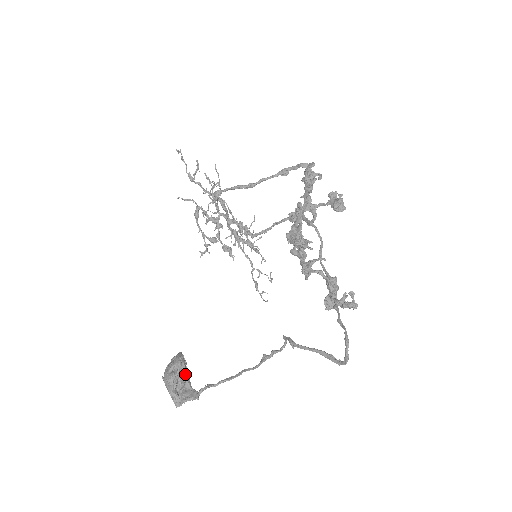
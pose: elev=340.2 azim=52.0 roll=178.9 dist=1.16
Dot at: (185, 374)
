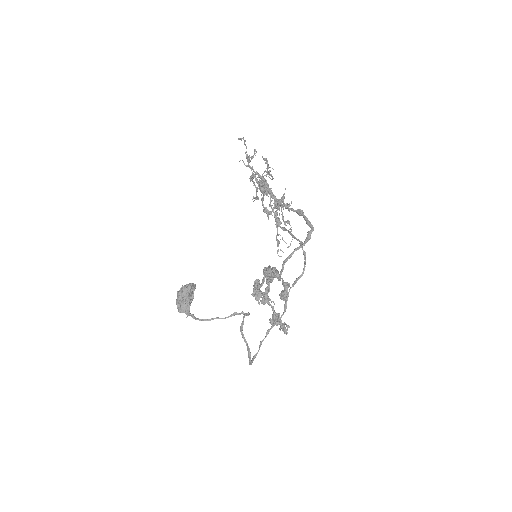
Dot at: (188, 298)
